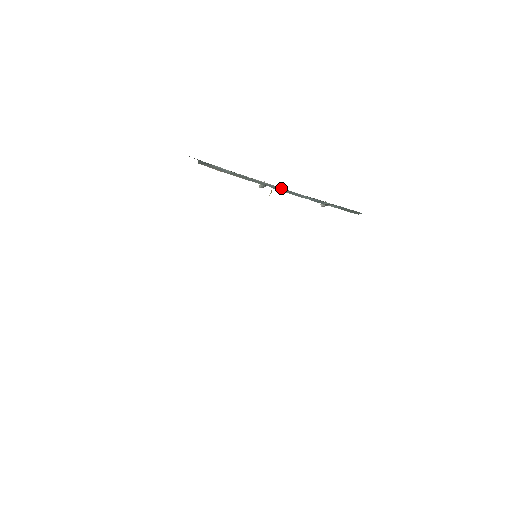
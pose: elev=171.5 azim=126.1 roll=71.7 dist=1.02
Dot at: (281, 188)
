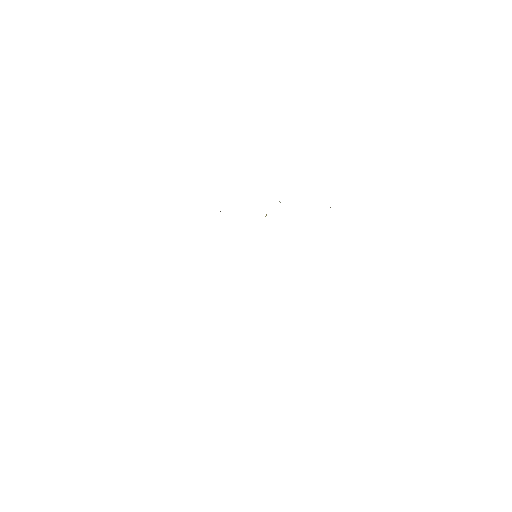
Dot at: occluded
